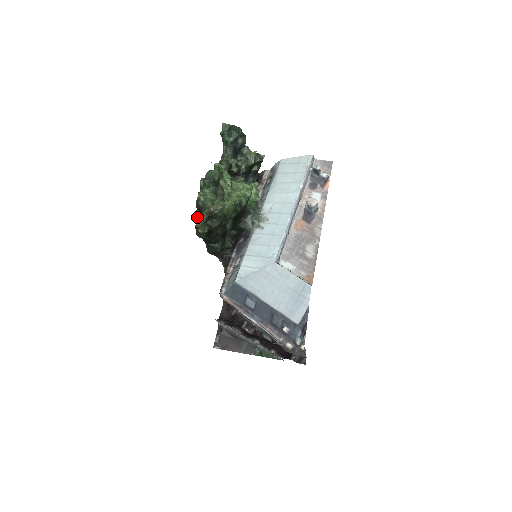
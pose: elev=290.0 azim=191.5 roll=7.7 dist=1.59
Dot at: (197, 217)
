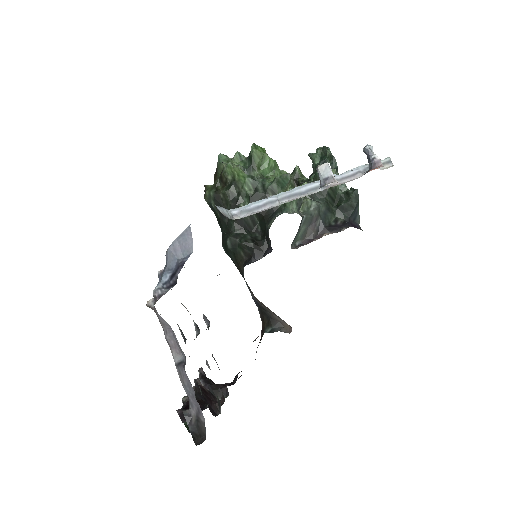
Dot at: (214, 180)
